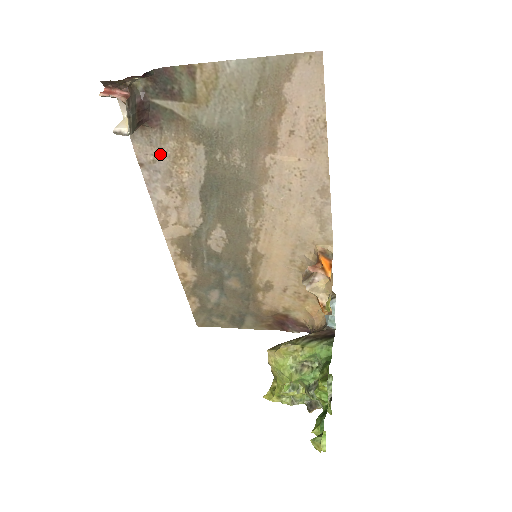
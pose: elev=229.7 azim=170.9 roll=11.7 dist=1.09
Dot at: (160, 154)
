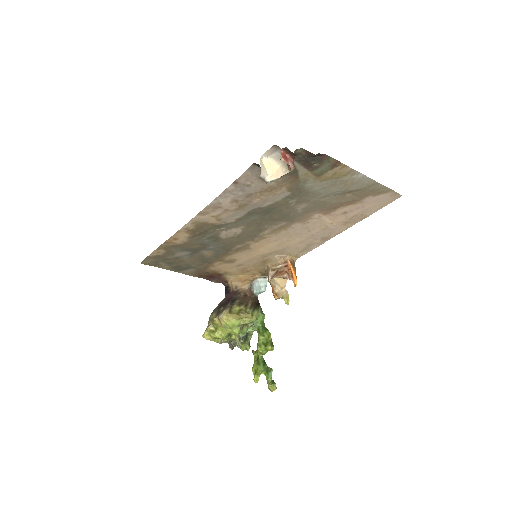
Dot at: (257, 184)
